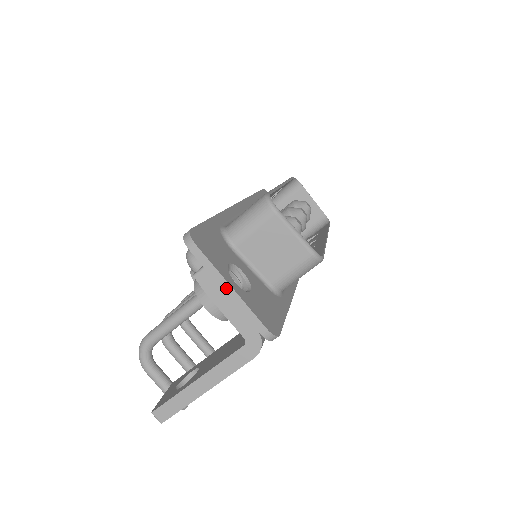
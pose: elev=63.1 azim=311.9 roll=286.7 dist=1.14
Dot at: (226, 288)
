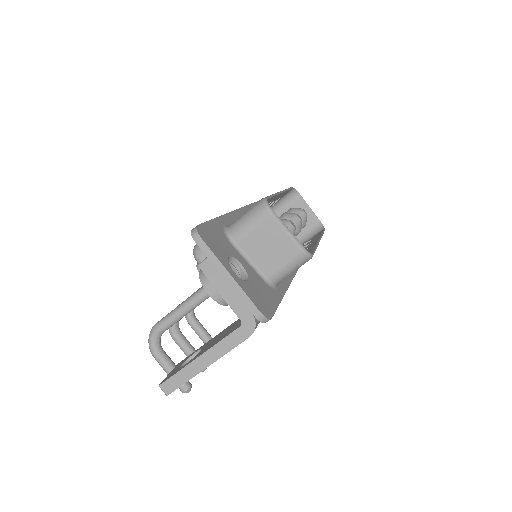
Dot at: (226, 276)
